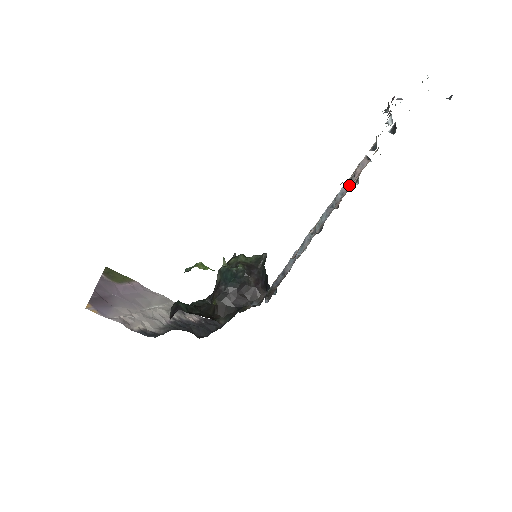
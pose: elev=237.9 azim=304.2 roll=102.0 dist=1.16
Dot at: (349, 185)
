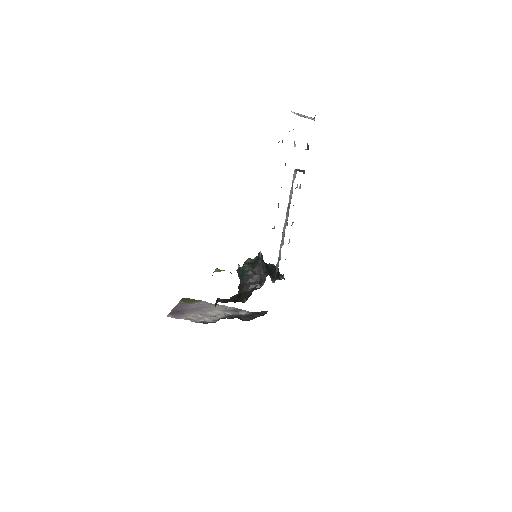
Dot at: (292, 191)
